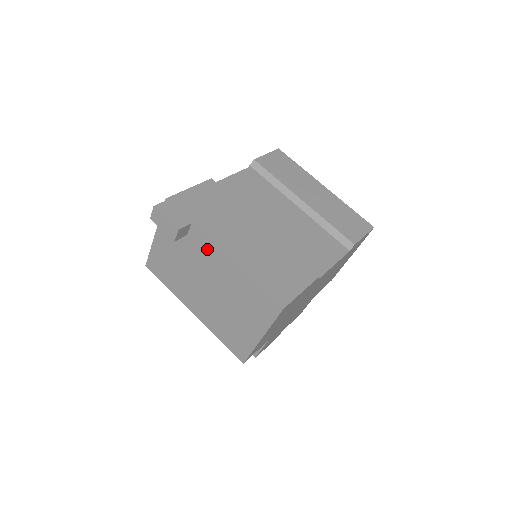
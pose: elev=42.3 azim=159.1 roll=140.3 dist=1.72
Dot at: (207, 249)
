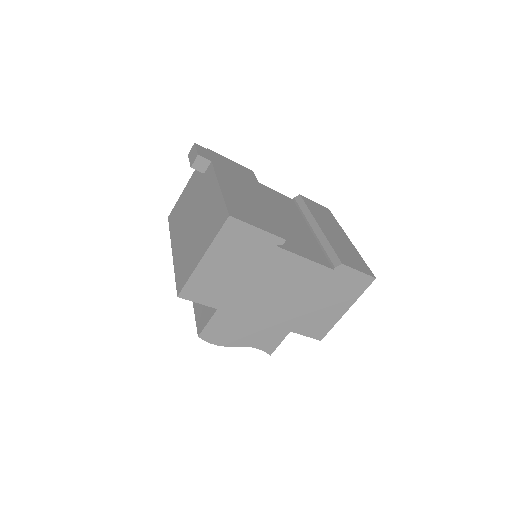
Dot at: (209, 180)
